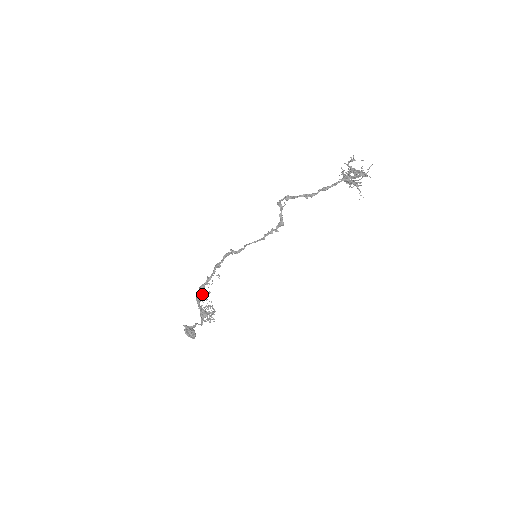
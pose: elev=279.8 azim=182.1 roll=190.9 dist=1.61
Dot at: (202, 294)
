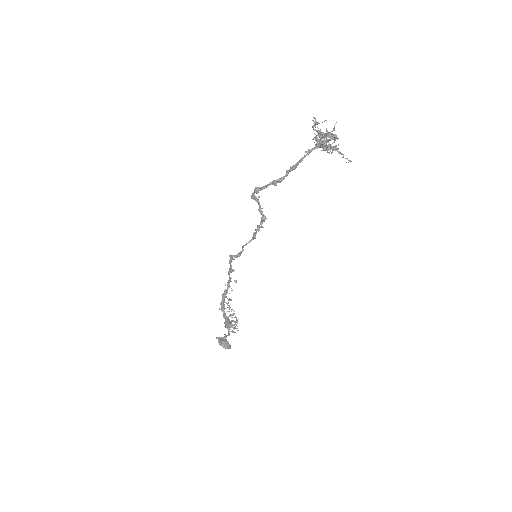
Dot at: (225, 302)
